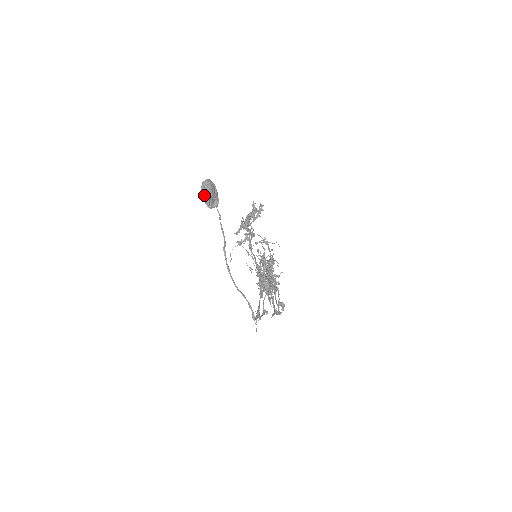
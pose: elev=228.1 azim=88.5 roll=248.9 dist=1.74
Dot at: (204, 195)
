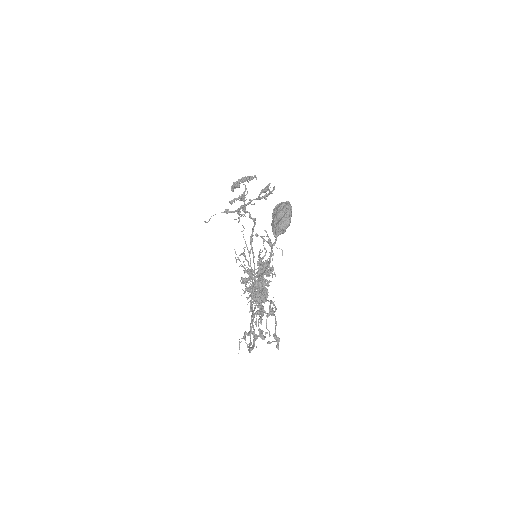
Dot at: (279, 223)
